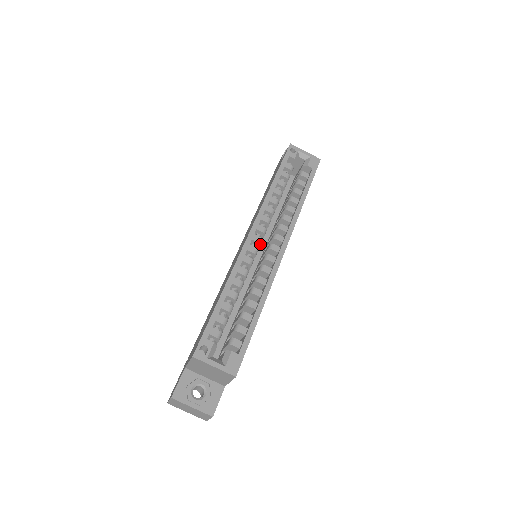
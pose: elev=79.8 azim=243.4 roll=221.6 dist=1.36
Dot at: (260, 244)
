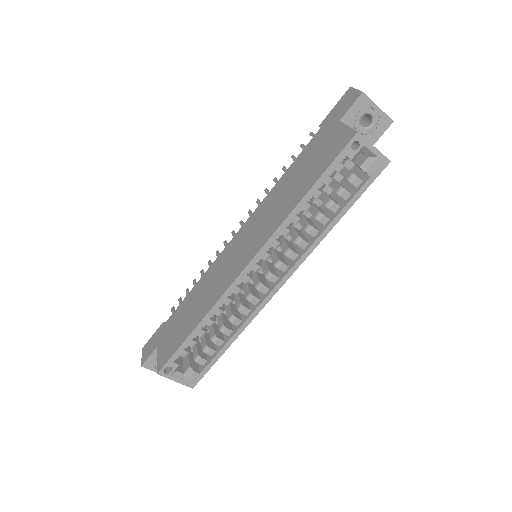
Dot at: (257, 271)
